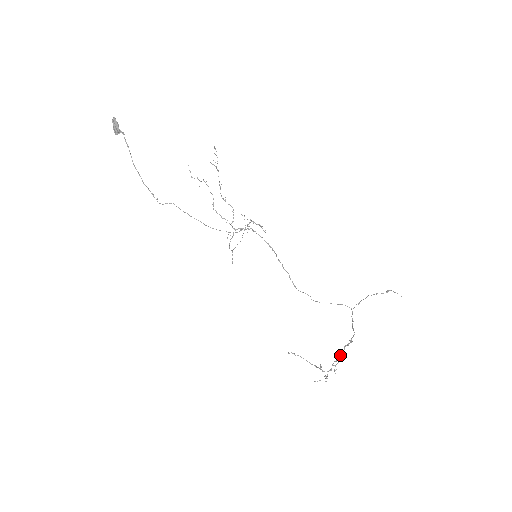
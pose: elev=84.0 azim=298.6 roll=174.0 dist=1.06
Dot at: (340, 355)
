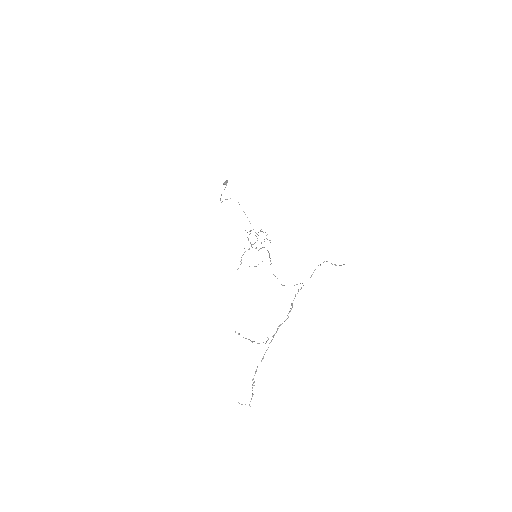
Dot at: occluded
